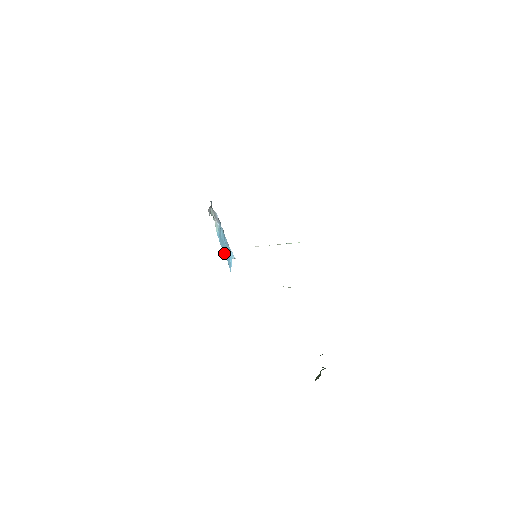
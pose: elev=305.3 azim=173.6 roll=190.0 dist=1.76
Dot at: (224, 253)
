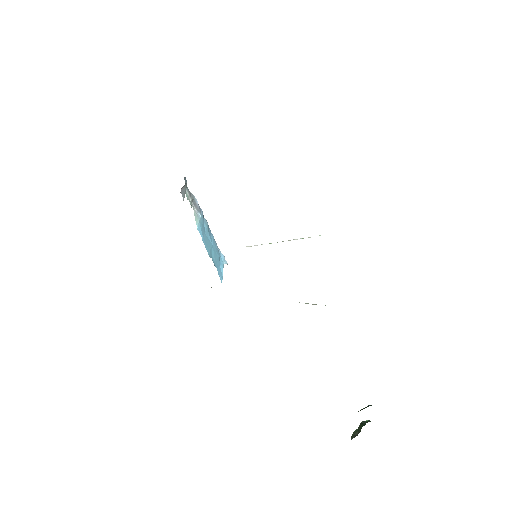
Dot at: (210, 256)
